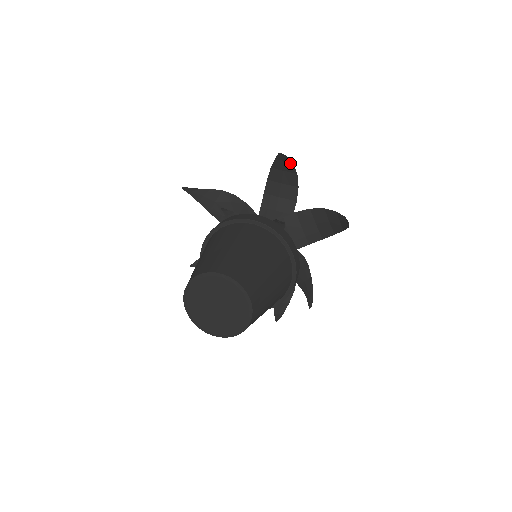
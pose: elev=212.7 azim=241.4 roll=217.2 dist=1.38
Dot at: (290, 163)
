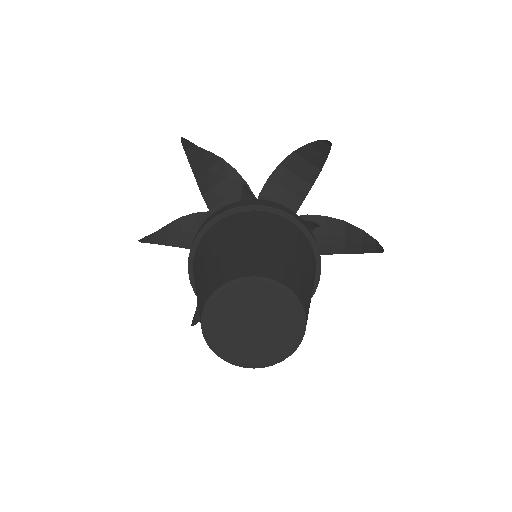
Dot at: (324, 155)
